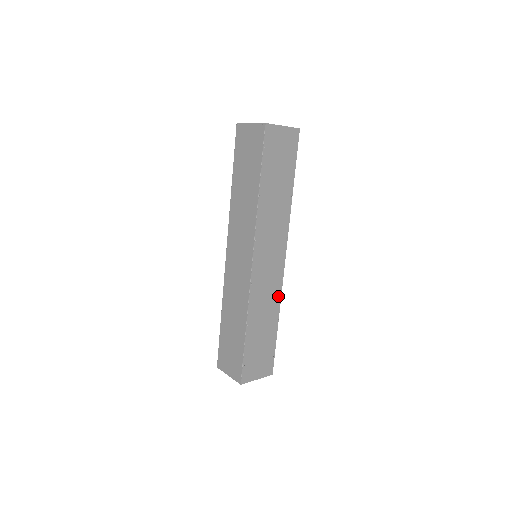
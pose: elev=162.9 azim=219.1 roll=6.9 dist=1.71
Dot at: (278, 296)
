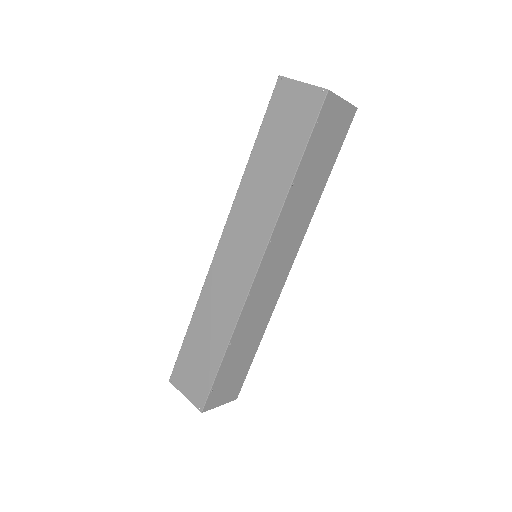
Dot at: (270, 310)
